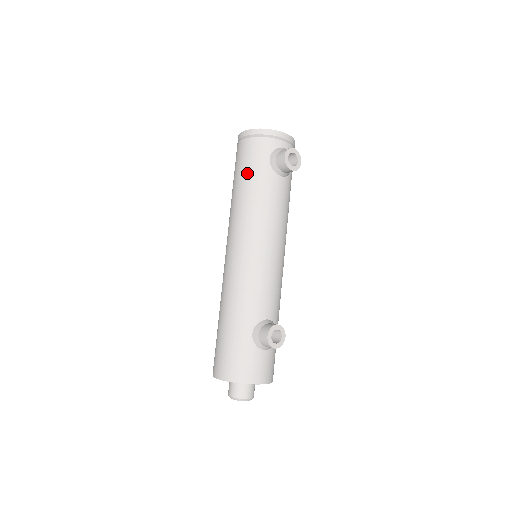
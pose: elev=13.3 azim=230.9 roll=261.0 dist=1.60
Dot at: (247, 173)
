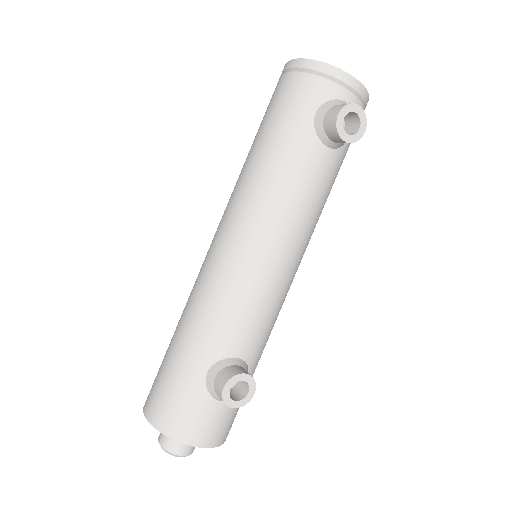
Dot at: (275, 127)
